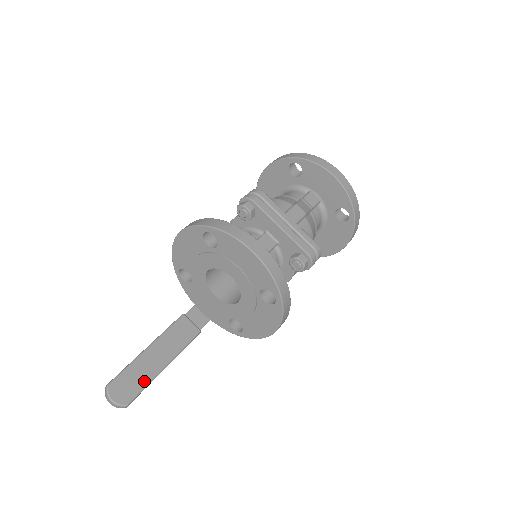
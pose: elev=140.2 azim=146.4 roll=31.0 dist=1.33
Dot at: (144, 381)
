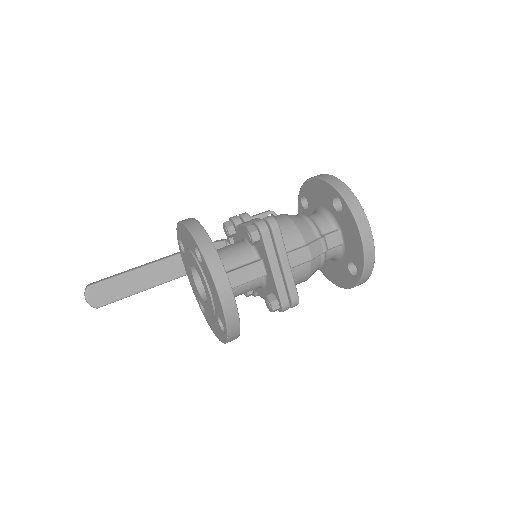
Dot at: (119, 295)
